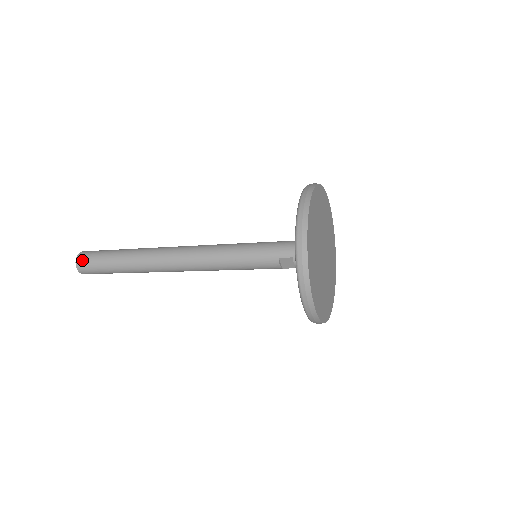
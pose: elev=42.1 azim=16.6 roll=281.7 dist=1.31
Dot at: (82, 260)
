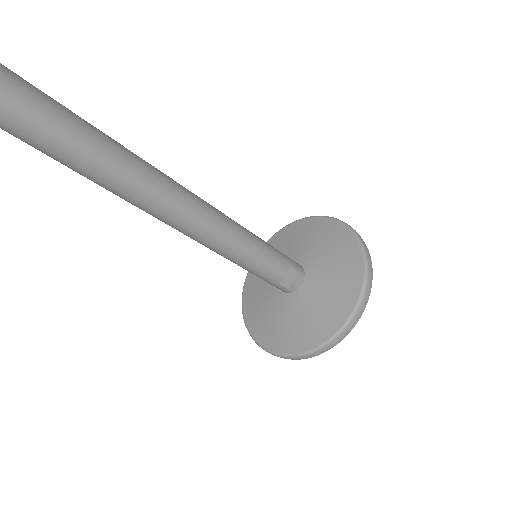
Dot at: (1, 68)
